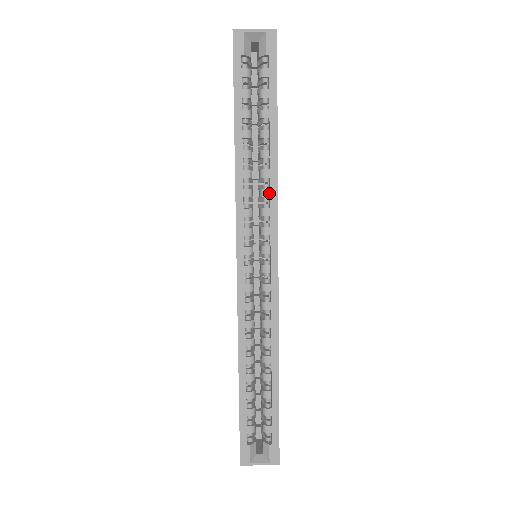
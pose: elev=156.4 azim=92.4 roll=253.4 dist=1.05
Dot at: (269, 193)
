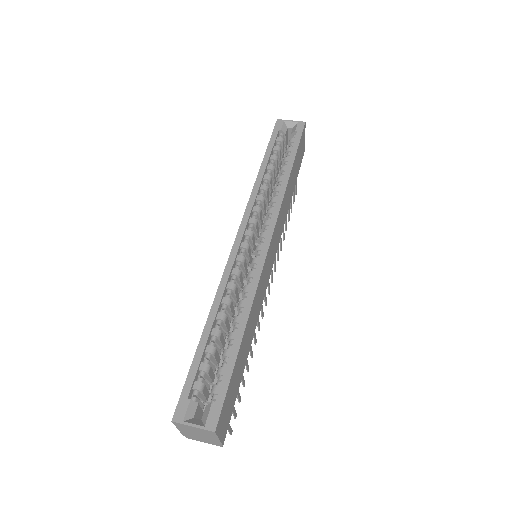
Dot at: (277, 200)
